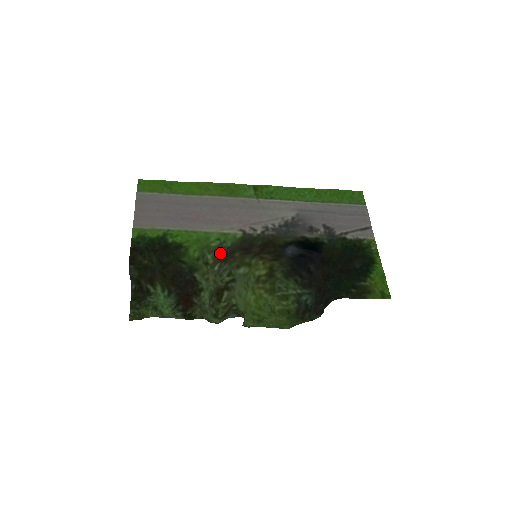
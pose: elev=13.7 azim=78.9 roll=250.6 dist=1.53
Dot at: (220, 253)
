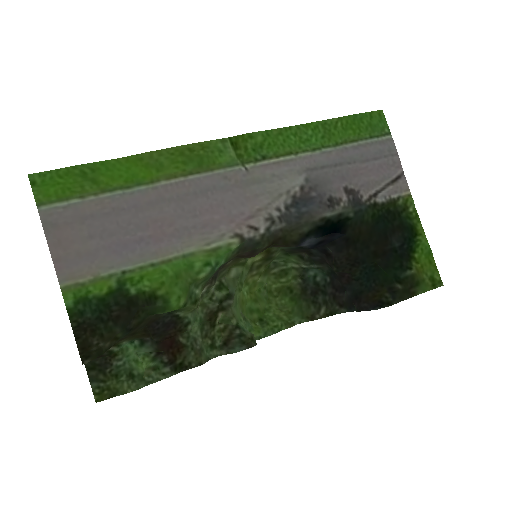
Dot at: (210, 277)
